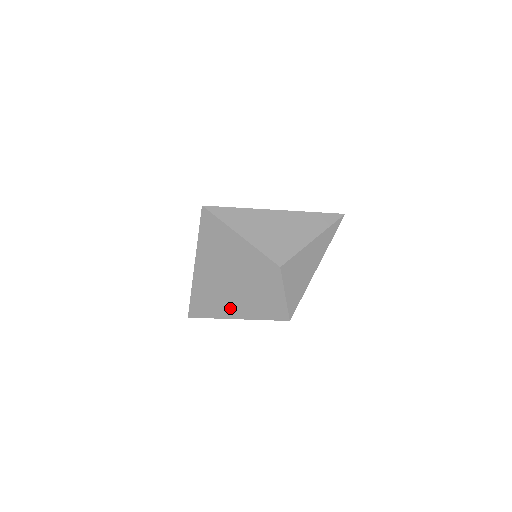
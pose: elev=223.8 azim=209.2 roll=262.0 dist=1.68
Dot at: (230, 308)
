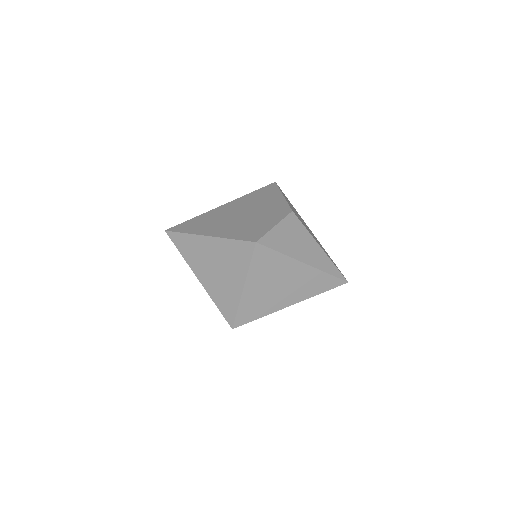
Dot at: (213, 229)
